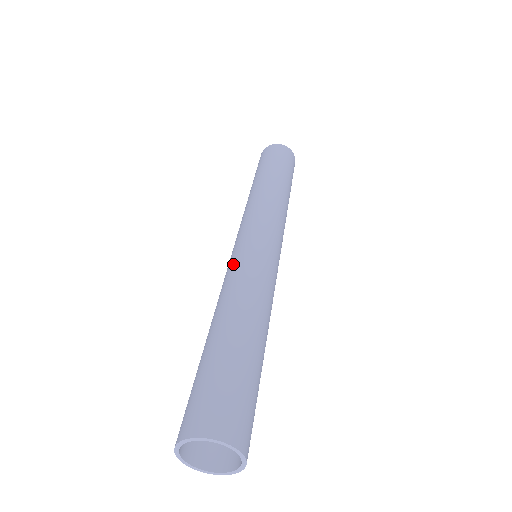
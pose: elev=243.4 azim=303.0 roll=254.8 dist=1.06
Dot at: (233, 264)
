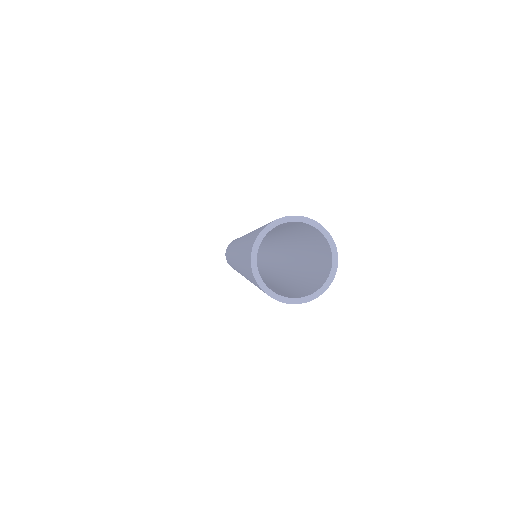
Dot at: occluded
